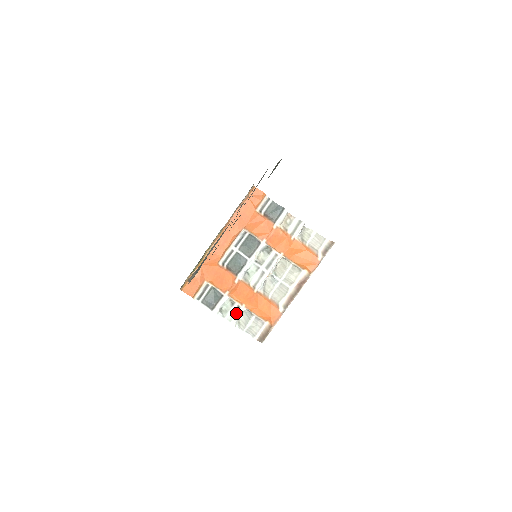
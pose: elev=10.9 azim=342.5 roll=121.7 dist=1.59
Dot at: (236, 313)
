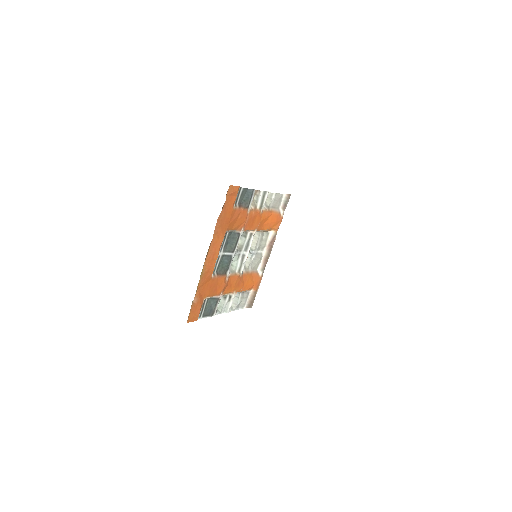
Dot at: (229, 302)
